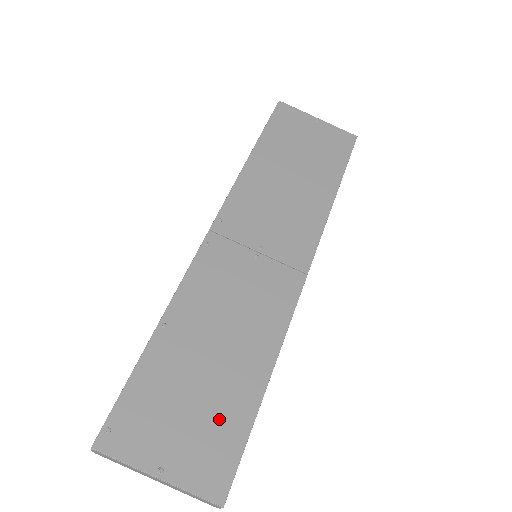
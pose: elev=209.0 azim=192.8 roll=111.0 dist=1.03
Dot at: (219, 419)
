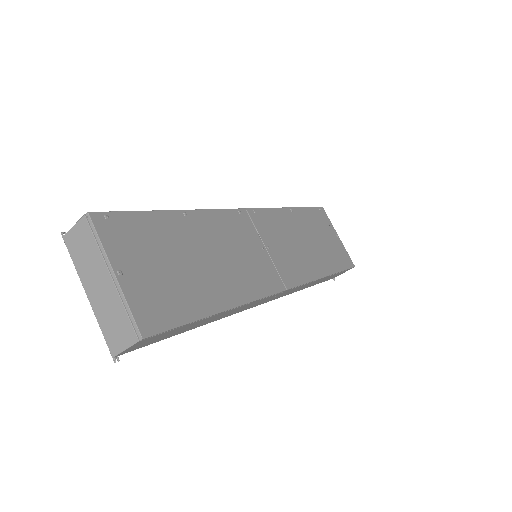
Dot at: (180, 292)
